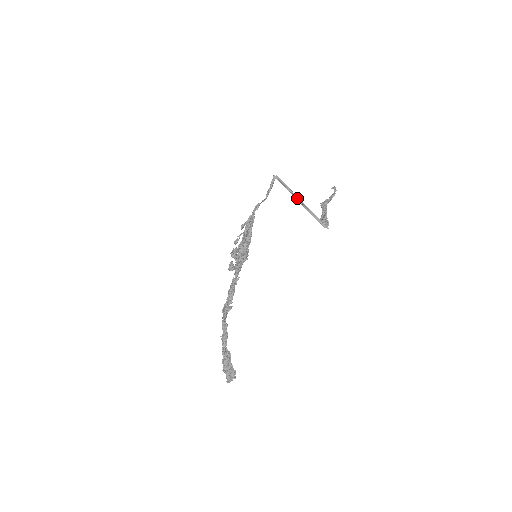
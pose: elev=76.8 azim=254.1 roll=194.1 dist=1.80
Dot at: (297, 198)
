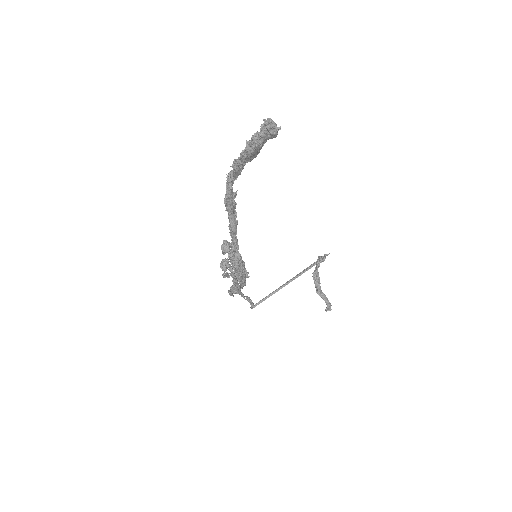
Dot at: (284, 284)
